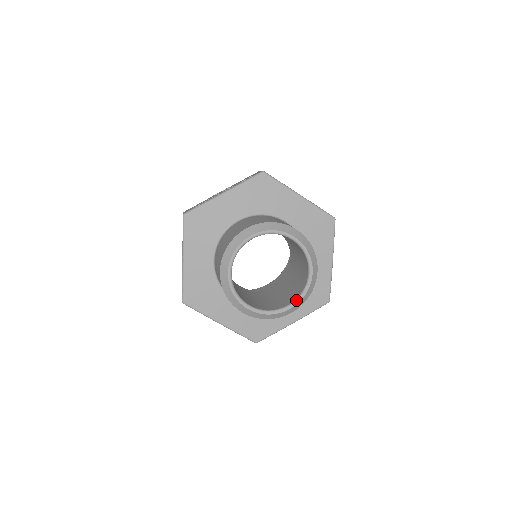
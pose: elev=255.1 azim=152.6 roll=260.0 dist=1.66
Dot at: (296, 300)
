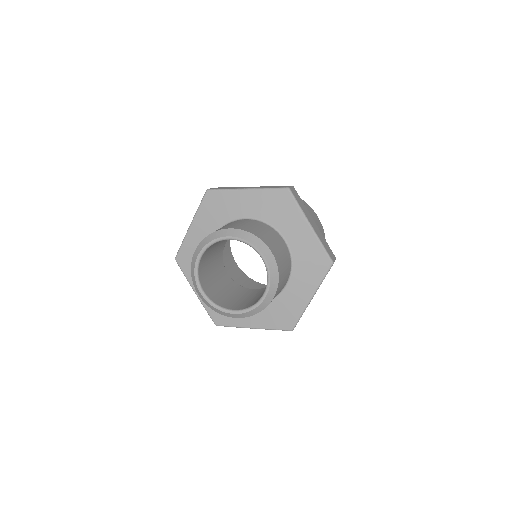
Dot at: (266, 287)
